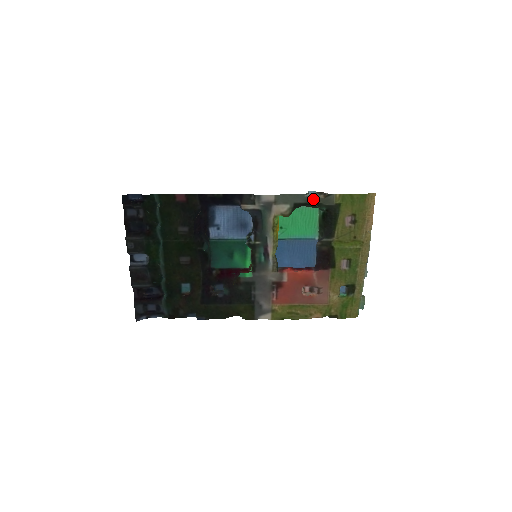
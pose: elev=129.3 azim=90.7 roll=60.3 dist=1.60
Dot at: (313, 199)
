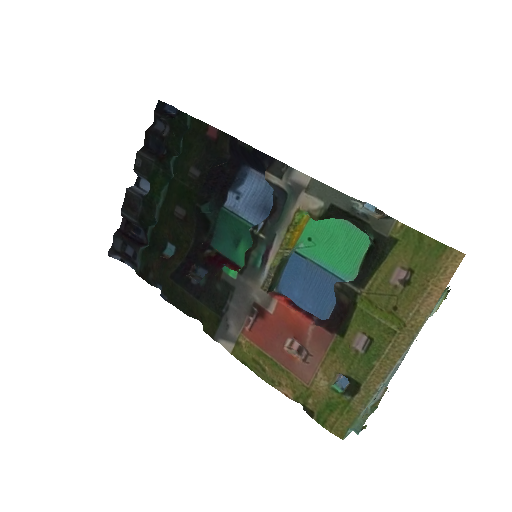
Dot at: (361, 211)
